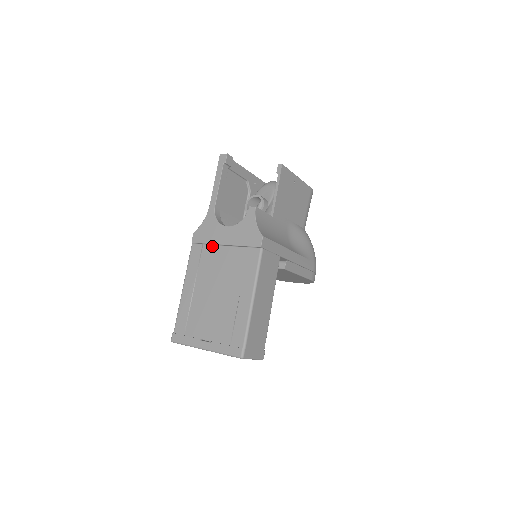
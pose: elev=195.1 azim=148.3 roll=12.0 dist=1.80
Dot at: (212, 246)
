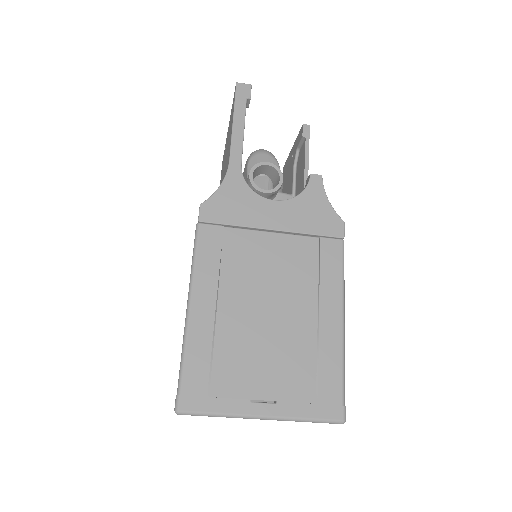
Dot at: (244, 231)
